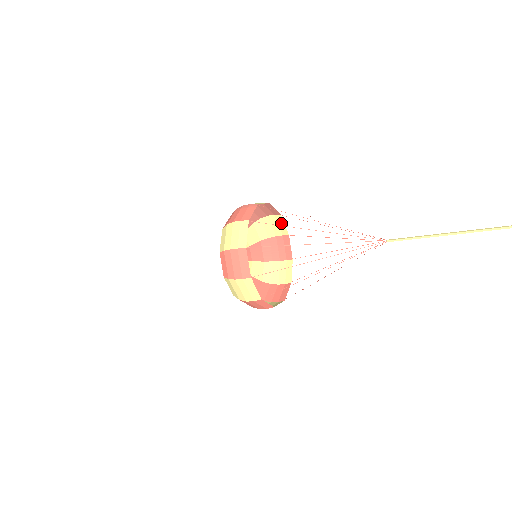
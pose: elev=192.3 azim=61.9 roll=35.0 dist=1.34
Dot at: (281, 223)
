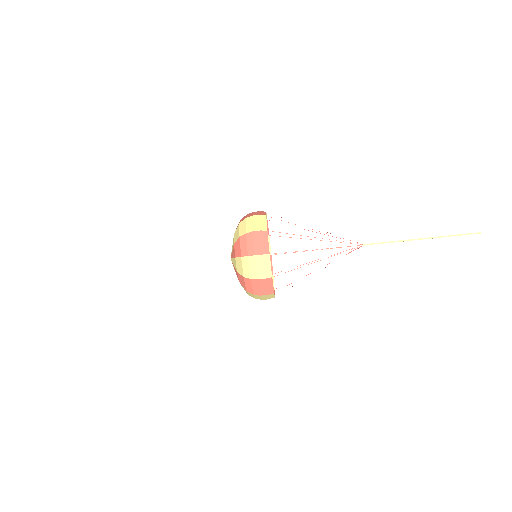
Dot at: occluded
